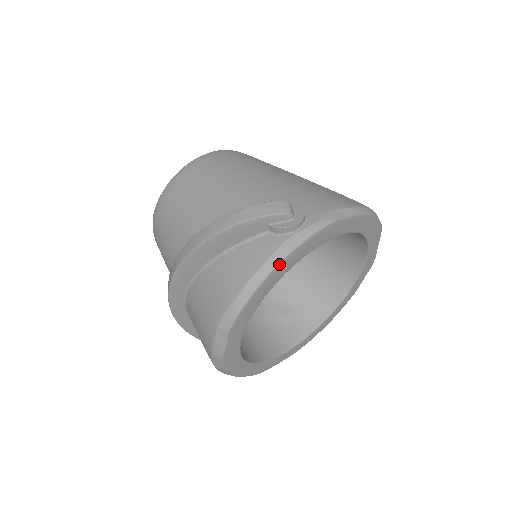
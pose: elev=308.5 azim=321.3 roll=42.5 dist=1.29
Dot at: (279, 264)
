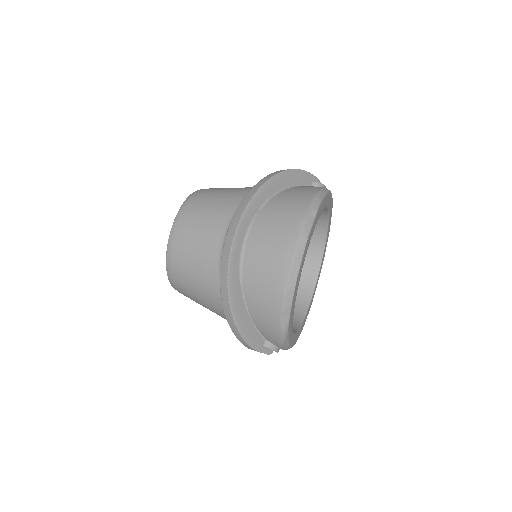
Dot at: (330, 192)
